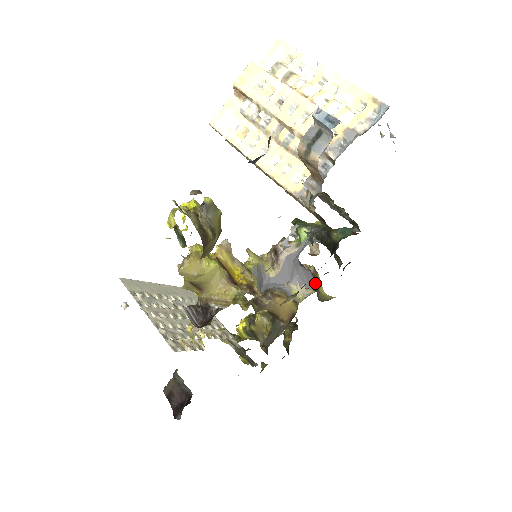
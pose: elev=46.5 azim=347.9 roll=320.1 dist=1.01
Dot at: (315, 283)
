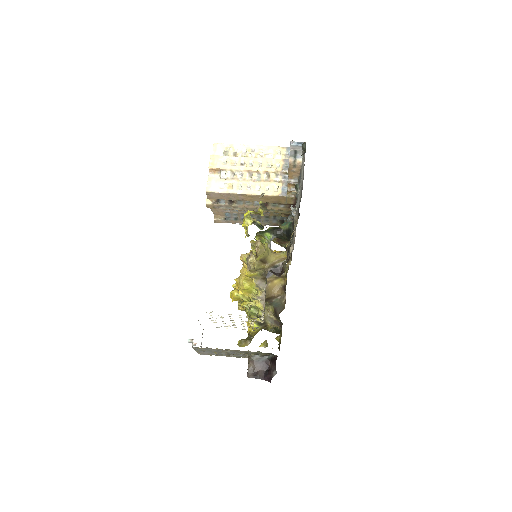
Dot at: occluded
